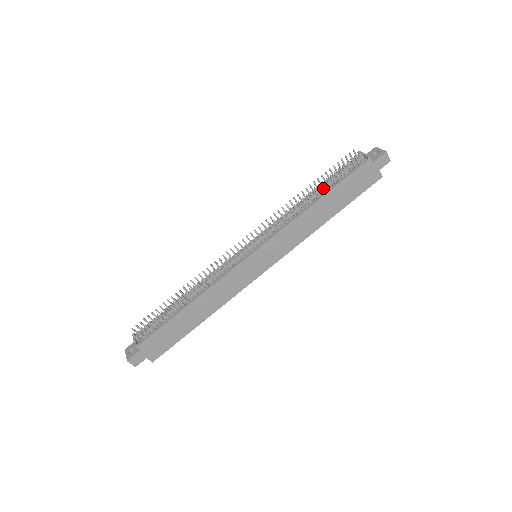
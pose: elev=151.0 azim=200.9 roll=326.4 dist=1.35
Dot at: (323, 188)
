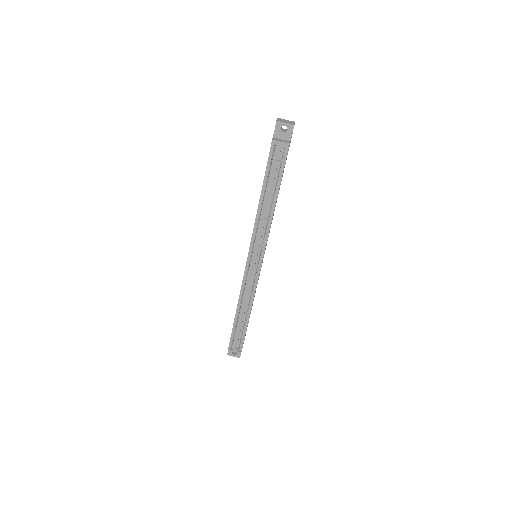
Dot at: (271, 190)
